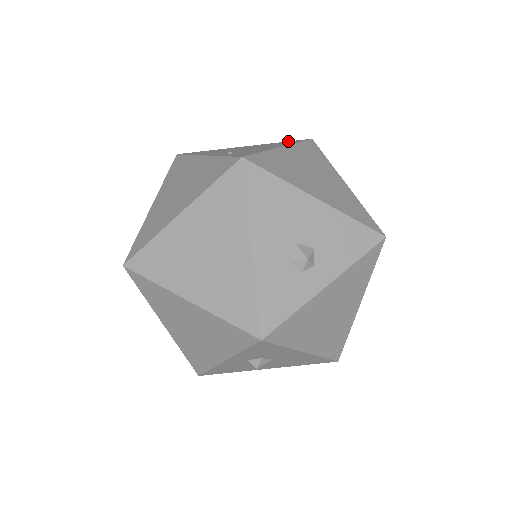
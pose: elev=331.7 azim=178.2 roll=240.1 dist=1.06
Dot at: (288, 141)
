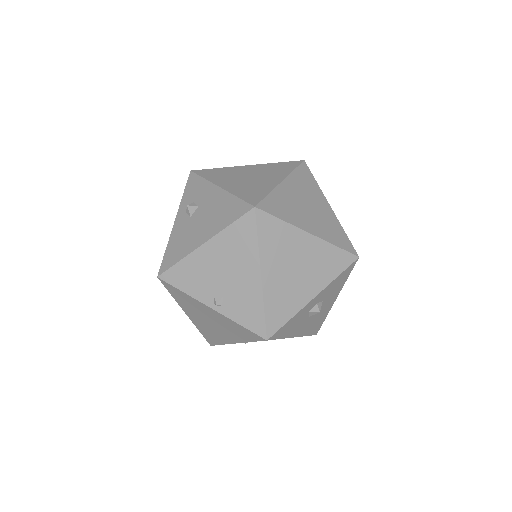
Dot at: occluded
